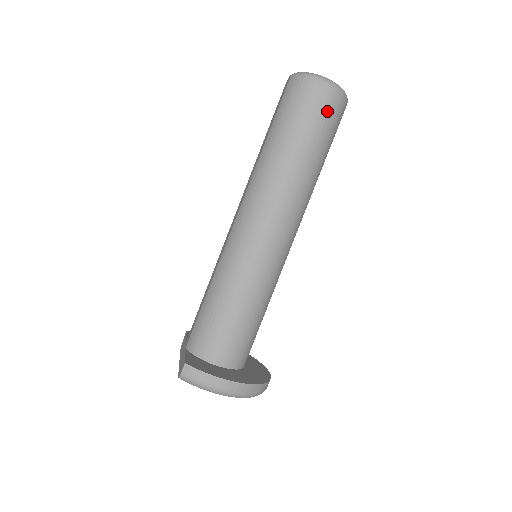
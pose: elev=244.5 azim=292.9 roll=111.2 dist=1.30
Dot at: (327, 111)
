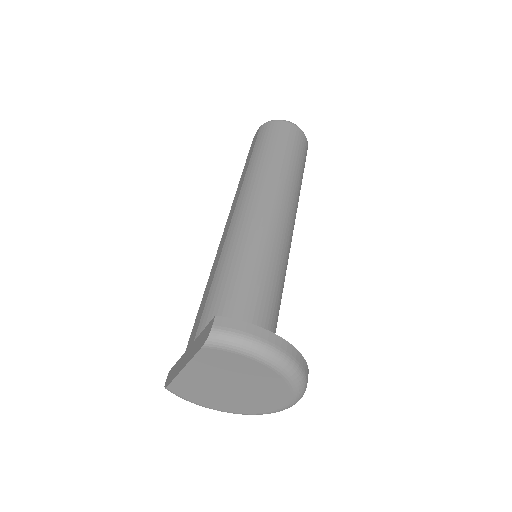
Dot at: (299, 141)
